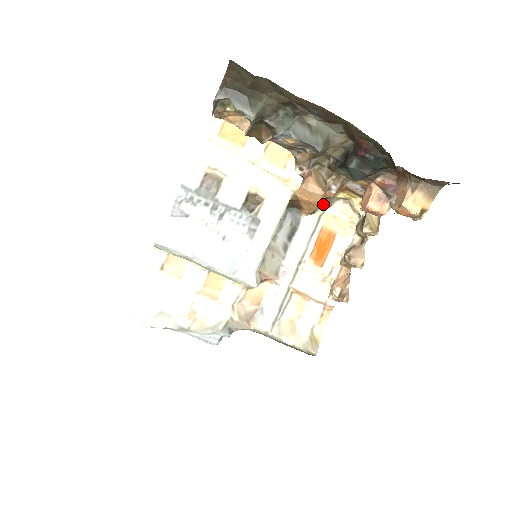
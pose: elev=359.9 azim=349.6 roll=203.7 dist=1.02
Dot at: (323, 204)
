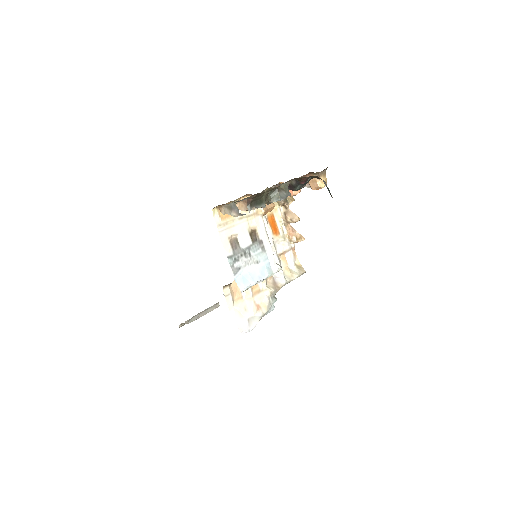
Dot at: occluded
